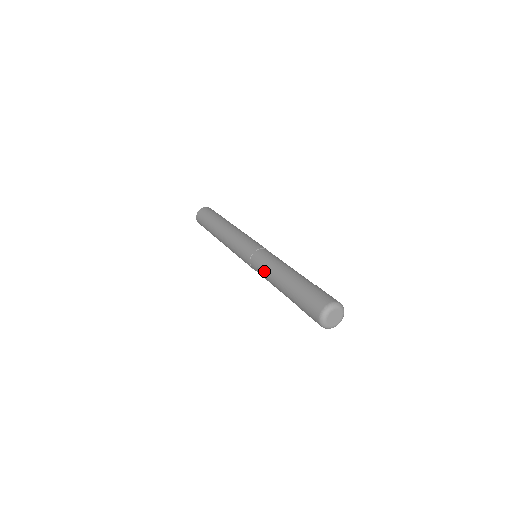
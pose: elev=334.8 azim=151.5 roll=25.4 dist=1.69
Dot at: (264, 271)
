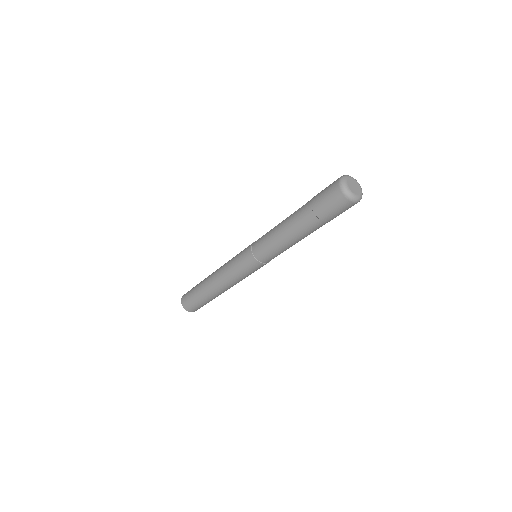
Dot at: (270, 230)
